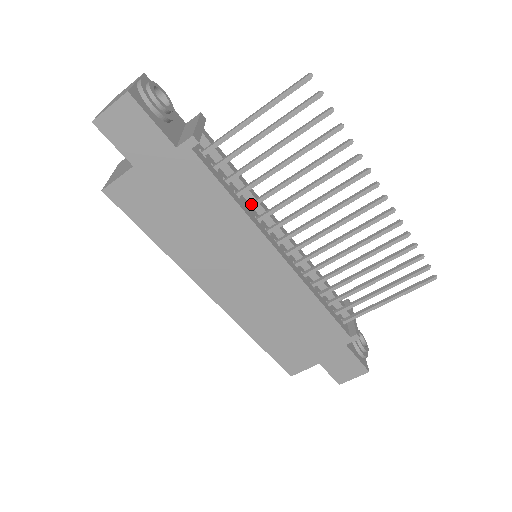
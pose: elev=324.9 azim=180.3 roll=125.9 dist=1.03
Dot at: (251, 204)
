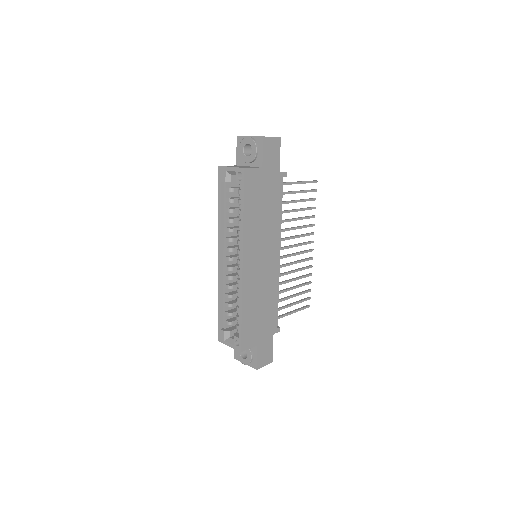
Dot at: occluded
